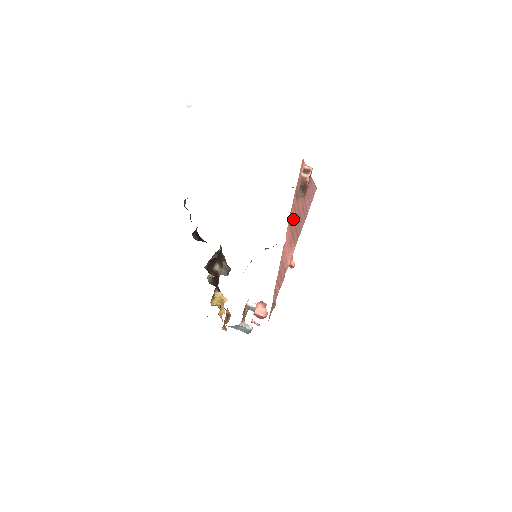
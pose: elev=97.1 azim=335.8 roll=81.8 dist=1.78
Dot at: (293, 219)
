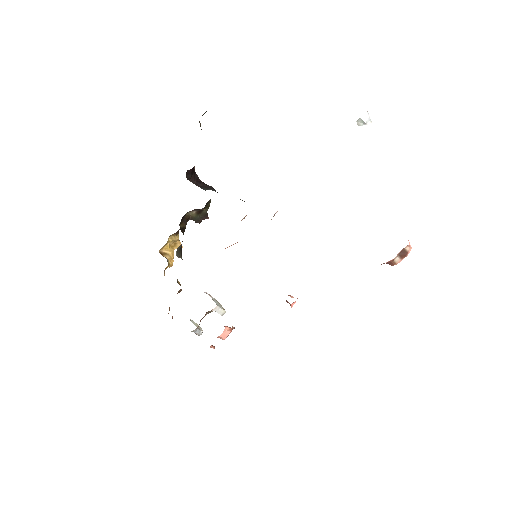
Dot at: occluded
